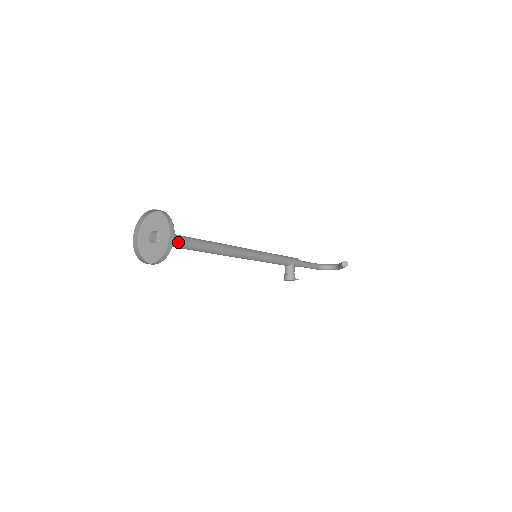
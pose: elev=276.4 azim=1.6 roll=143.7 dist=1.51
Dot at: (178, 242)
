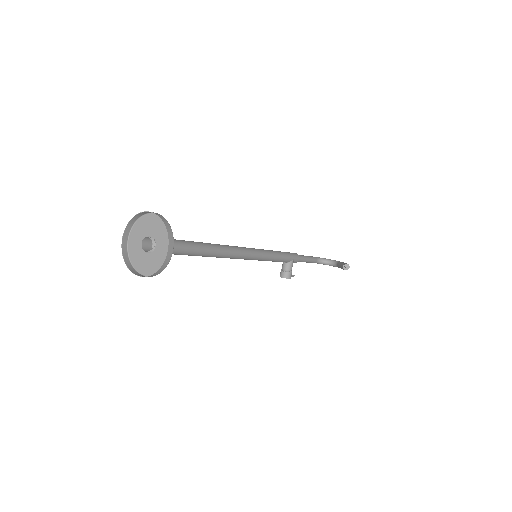
Dot at: (175, 250)
